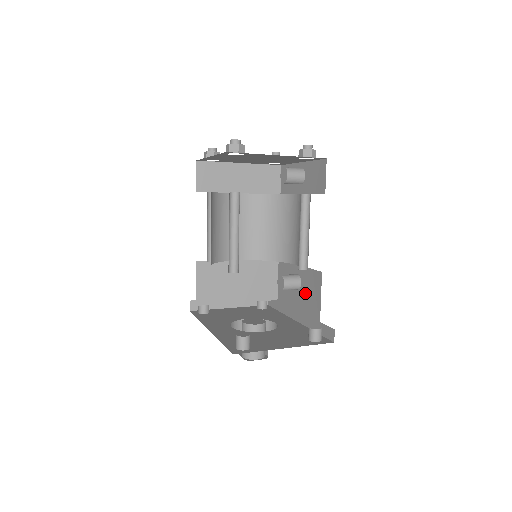
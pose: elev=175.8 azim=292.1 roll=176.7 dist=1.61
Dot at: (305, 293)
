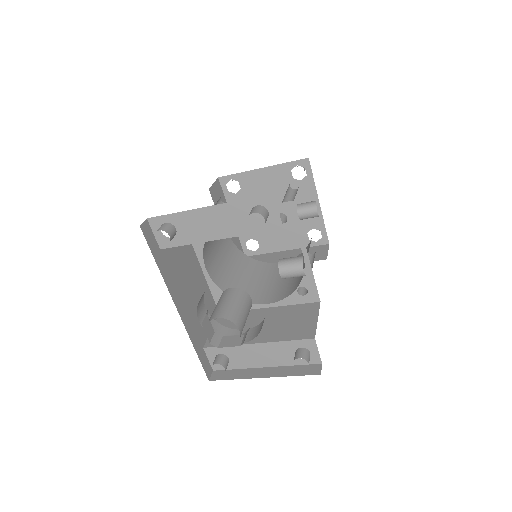
Dot at: occluded
